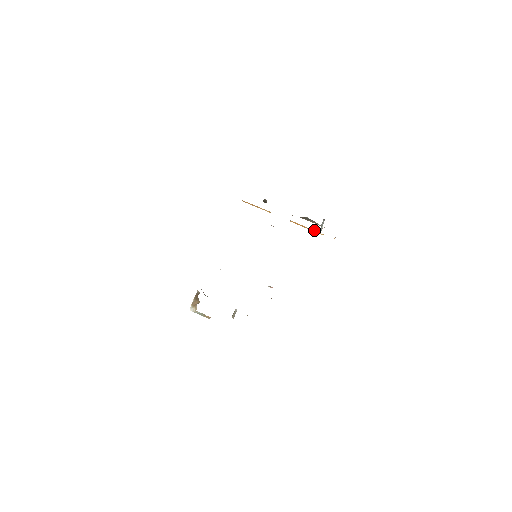
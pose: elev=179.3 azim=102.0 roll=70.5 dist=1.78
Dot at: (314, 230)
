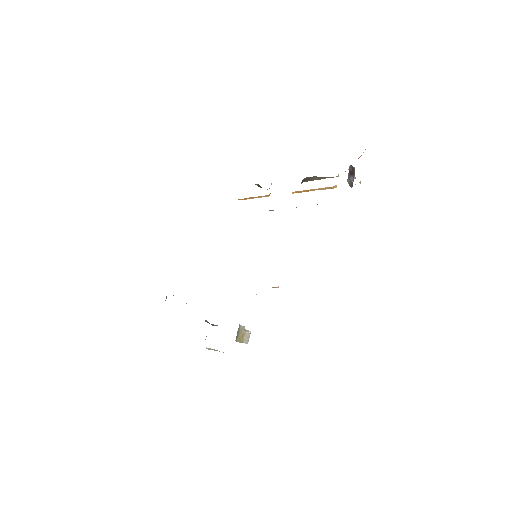
Dot at: (321, 188)
